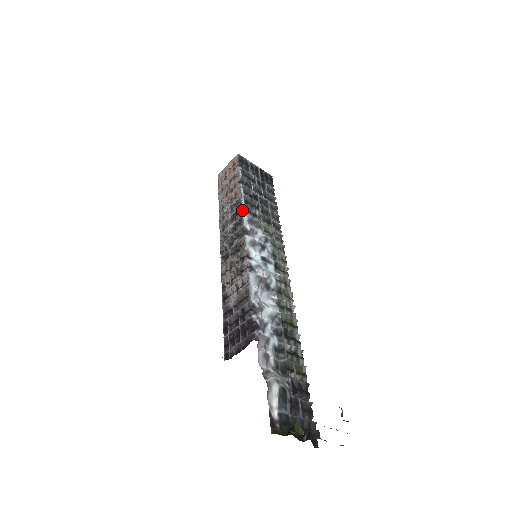
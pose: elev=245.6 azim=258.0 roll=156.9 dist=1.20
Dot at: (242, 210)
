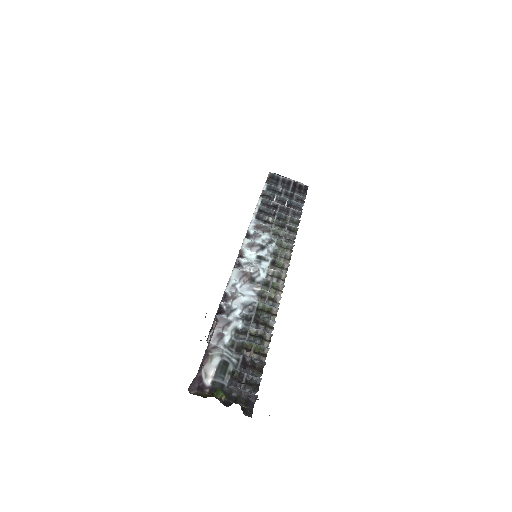
Dot at: occluded
